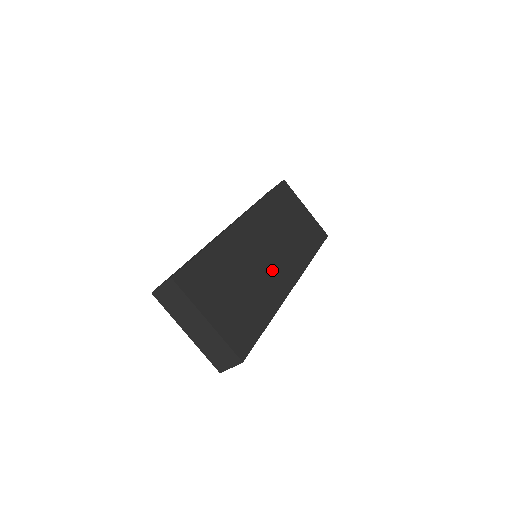
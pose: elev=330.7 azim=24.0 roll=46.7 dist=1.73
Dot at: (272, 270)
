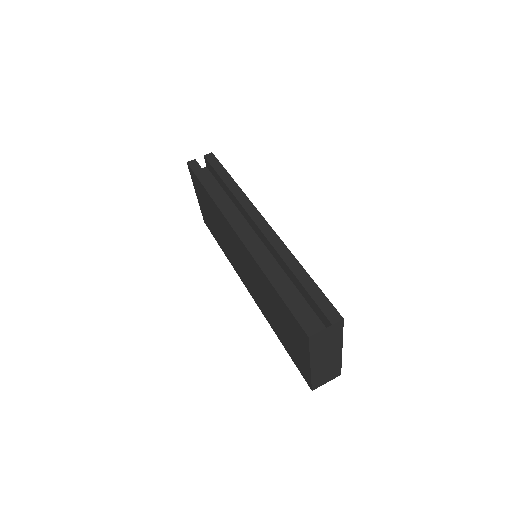
Dot at: occluded
